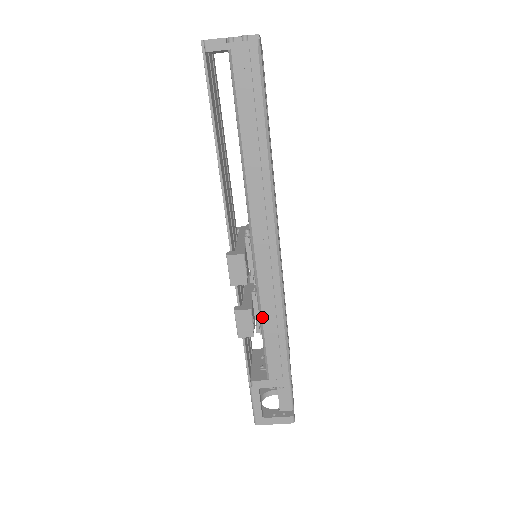
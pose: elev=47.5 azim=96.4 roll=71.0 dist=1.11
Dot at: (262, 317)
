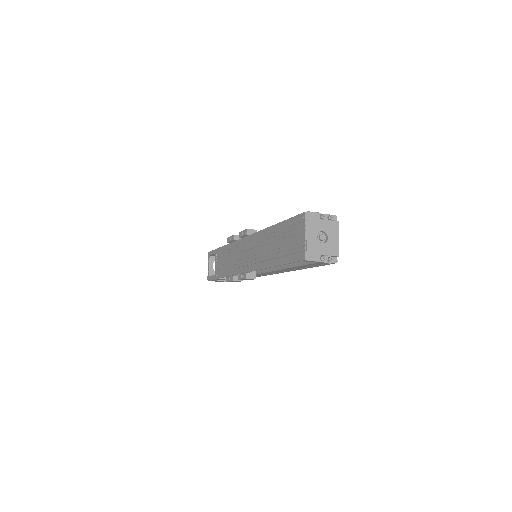
Dot at: occluded
